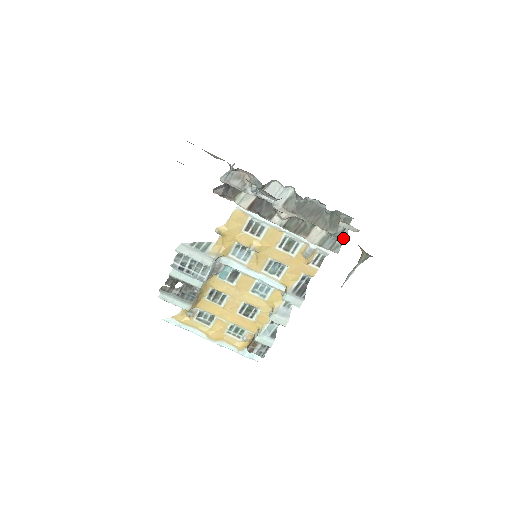
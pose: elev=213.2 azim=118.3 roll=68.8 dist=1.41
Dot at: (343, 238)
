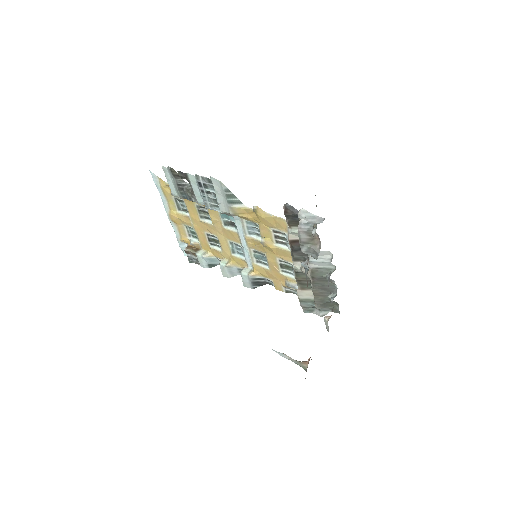
Dot at: (318, 313)
